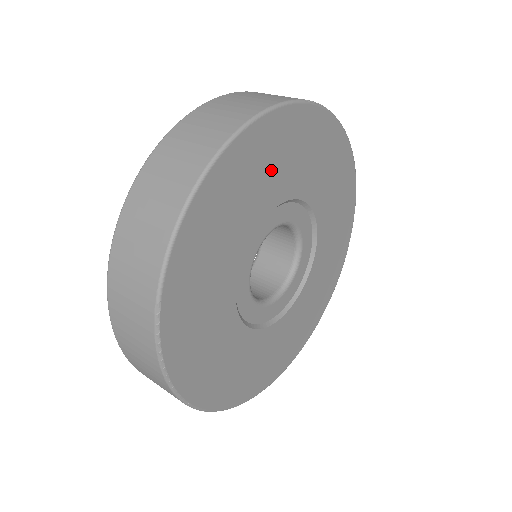
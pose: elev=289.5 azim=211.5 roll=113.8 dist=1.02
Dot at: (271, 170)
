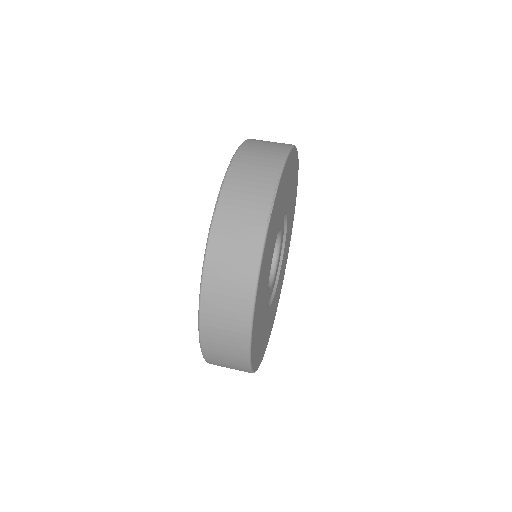
Dot at: (266, 269)
